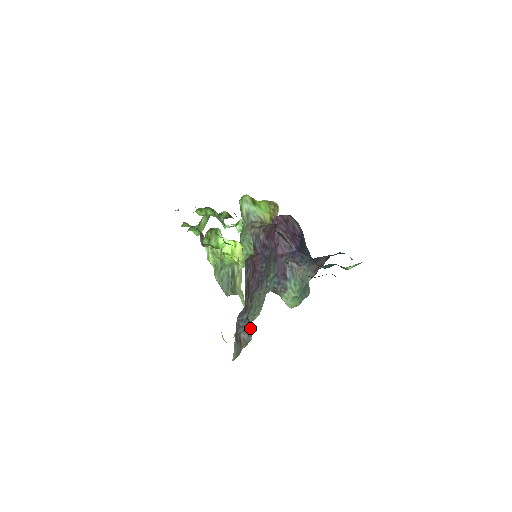
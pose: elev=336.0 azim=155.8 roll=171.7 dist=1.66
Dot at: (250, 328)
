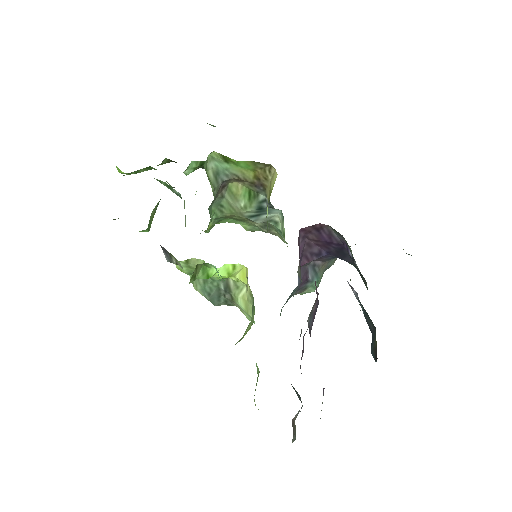
Dot at: occluded
